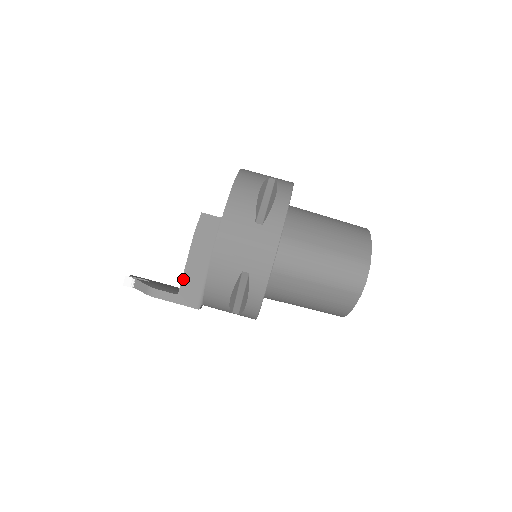
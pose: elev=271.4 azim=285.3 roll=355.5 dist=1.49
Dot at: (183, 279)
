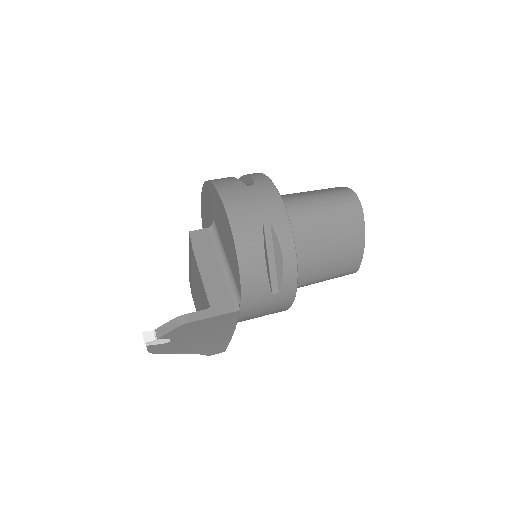
Dot at: (207, 292)
